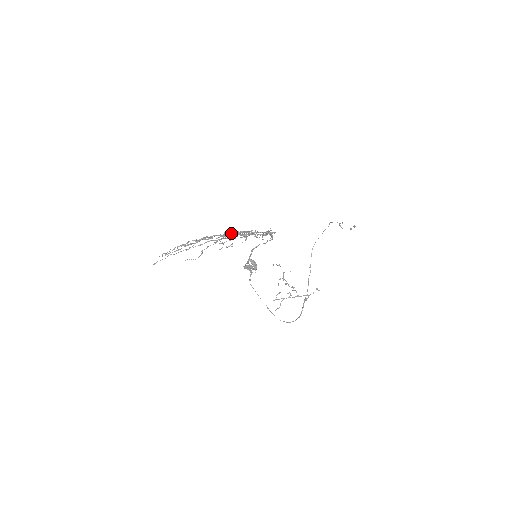
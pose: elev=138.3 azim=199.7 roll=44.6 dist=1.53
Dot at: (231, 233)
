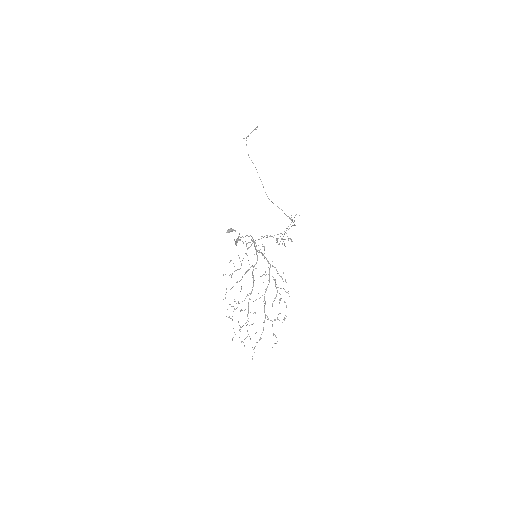
Dot at: occluded
